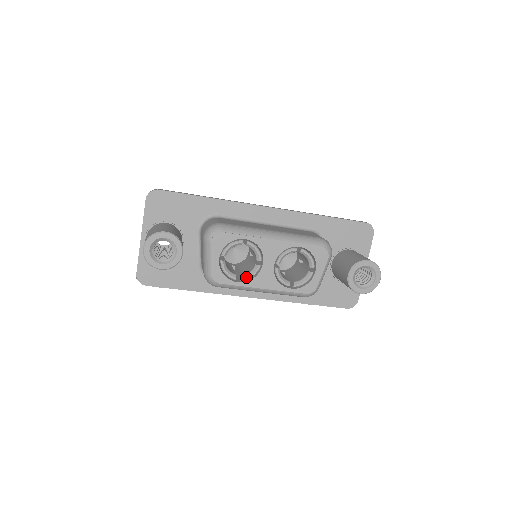
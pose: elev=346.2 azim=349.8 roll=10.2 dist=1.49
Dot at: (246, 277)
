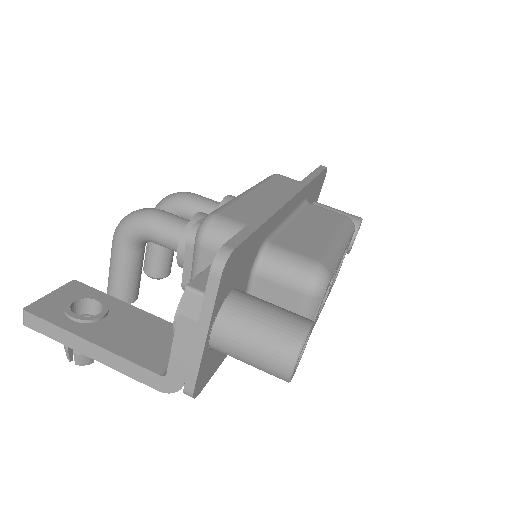
Dot at: (322, 307)
